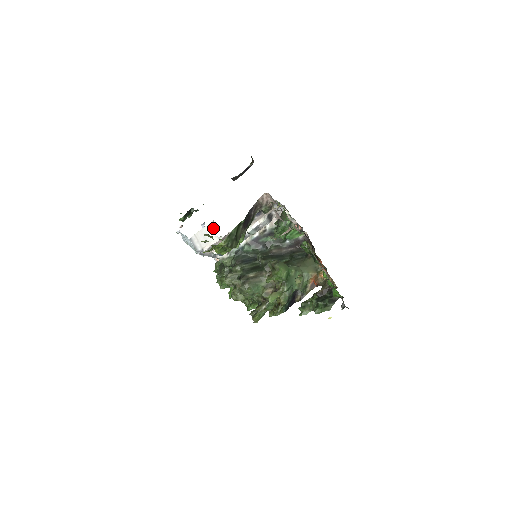
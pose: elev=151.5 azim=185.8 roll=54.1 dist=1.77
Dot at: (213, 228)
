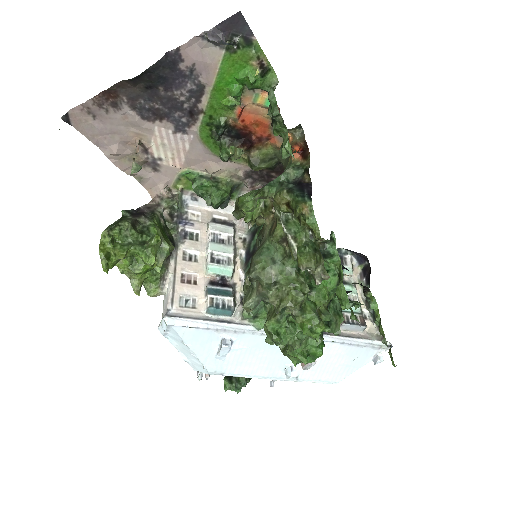
Dot at: occluded
